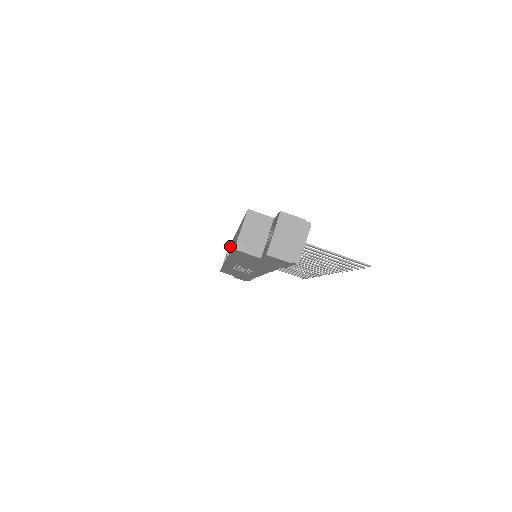
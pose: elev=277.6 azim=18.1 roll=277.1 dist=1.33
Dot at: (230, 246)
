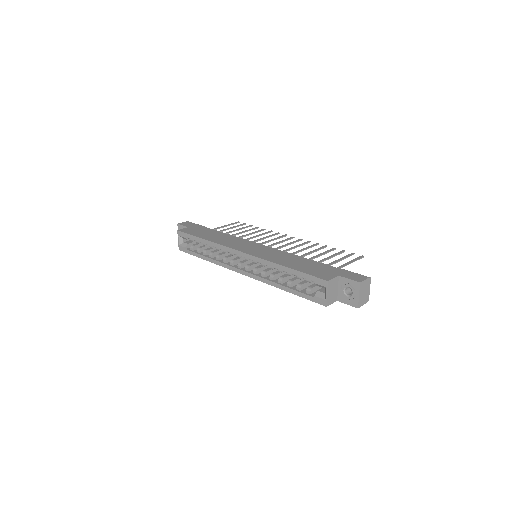
Dot at: occluded
